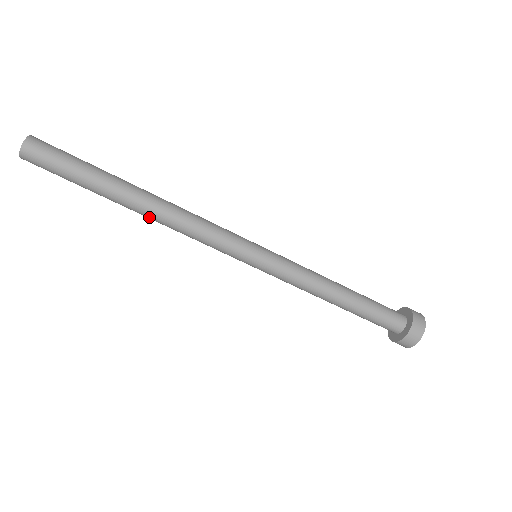
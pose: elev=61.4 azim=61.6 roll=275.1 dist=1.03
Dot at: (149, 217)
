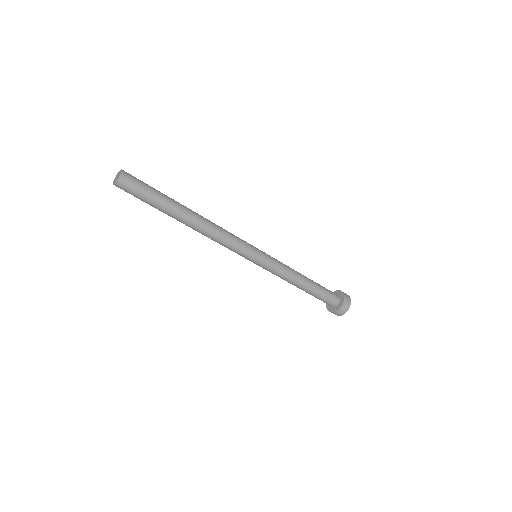
Dot at: occluded
